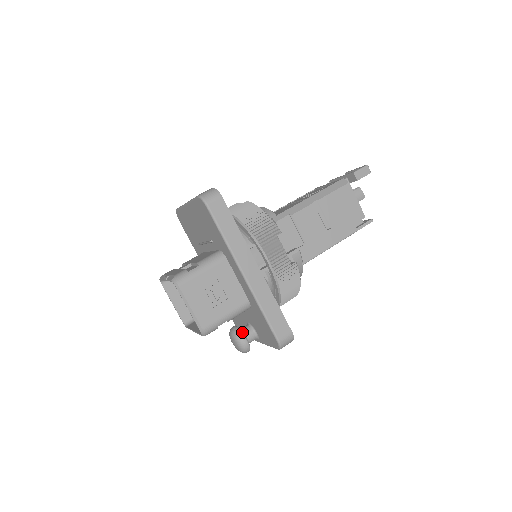
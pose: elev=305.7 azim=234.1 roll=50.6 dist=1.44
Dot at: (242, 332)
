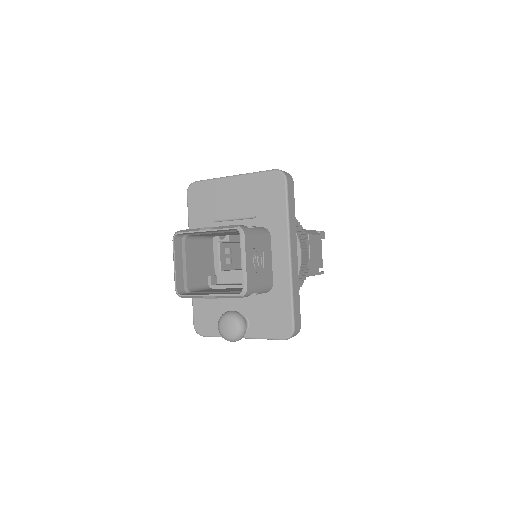
Dot at: (243, 317)
